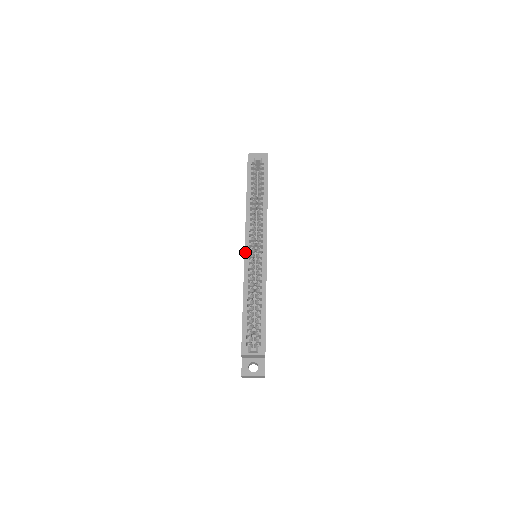
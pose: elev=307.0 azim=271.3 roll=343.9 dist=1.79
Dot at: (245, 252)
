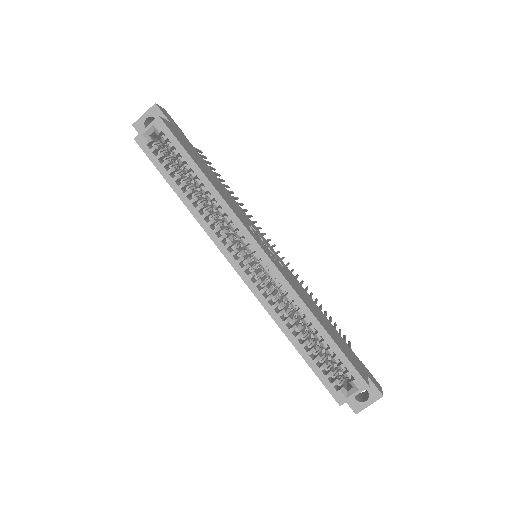
Dot at: (241, 277)
